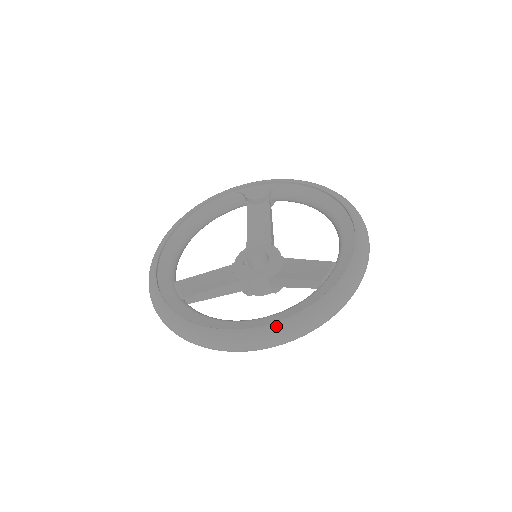
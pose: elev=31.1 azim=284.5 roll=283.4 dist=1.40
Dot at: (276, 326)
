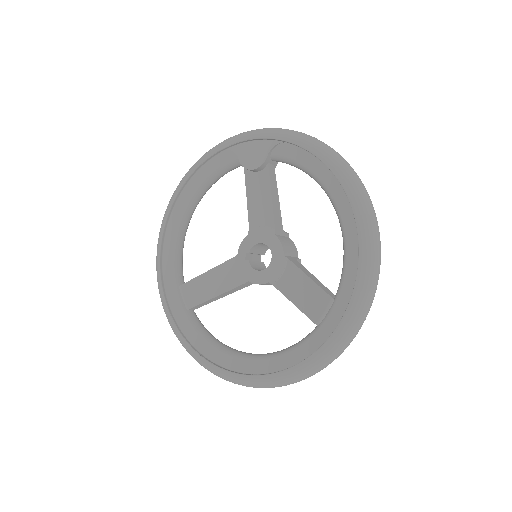
Dot at: (266, 380)
